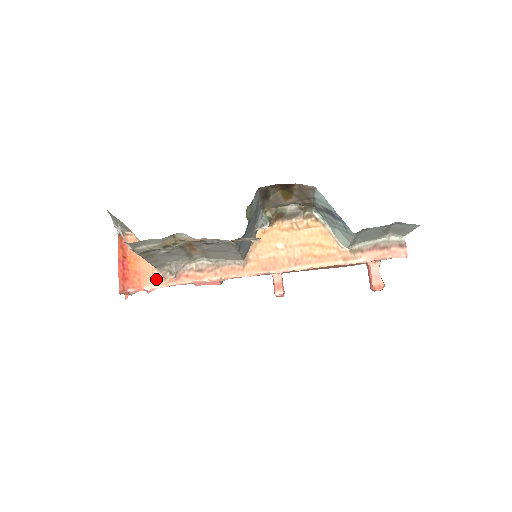
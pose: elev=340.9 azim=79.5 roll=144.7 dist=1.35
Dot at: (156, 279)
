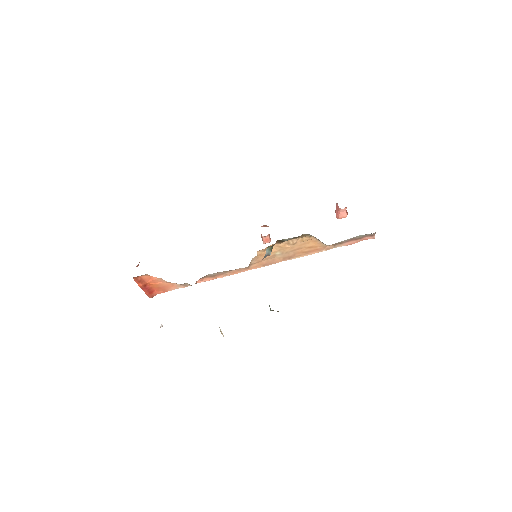
Dot at: (177, 287)
